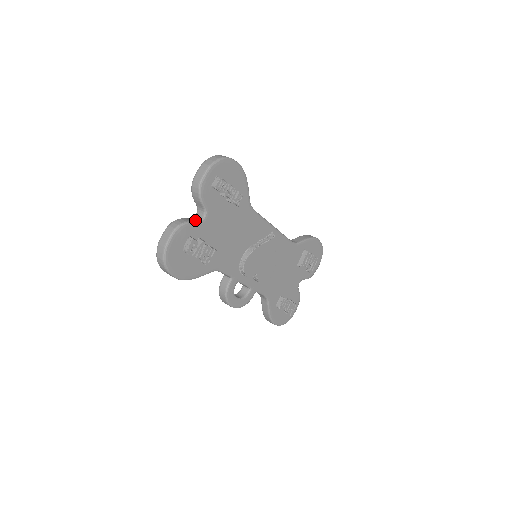
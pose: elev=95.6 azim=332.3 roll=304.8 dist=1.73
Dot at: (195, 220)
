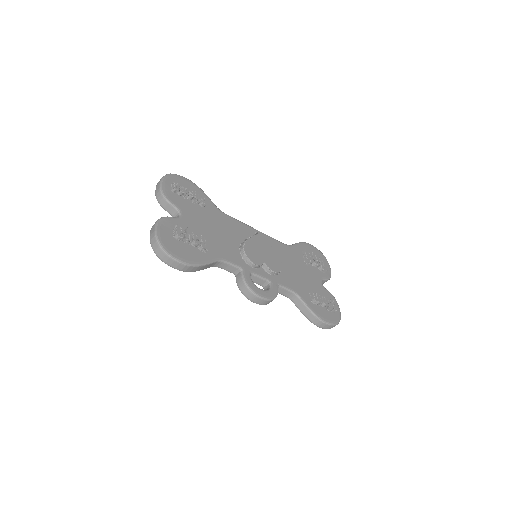
Dot at: occluded
